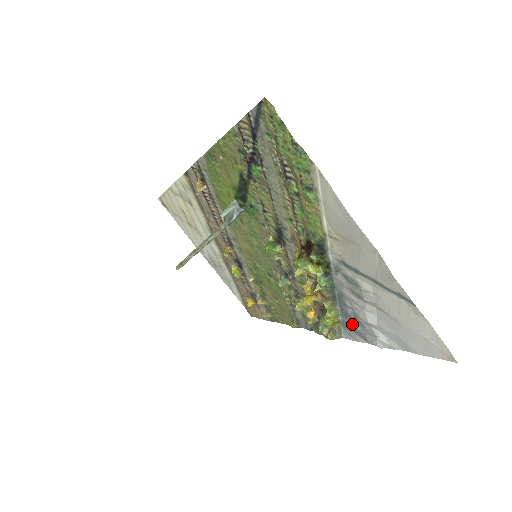
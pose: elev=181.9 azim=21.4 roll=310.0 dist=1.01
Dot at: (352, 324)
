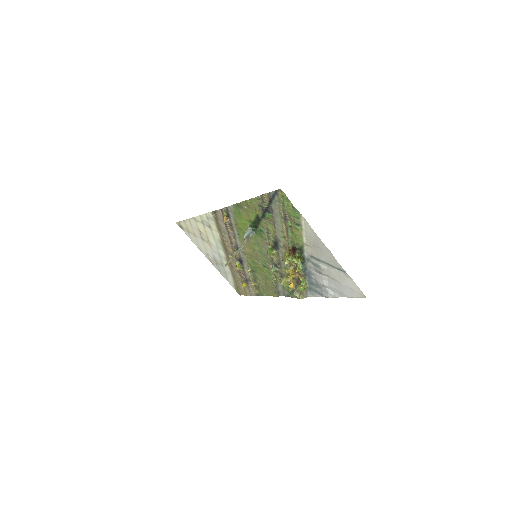
Dot at: (314, 288)
